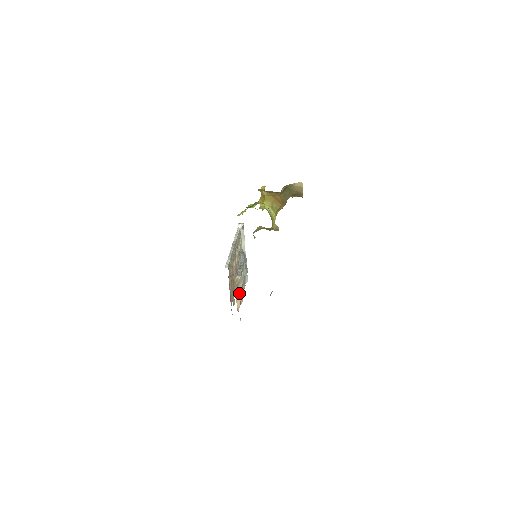
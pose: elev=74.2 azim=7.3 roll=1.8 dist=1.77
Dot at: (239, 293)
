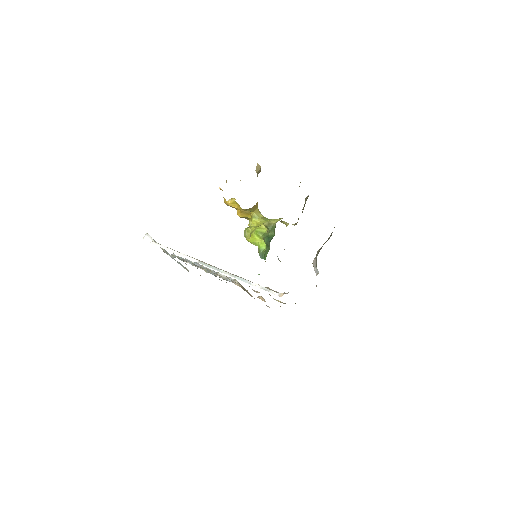
Dot at: occluded
